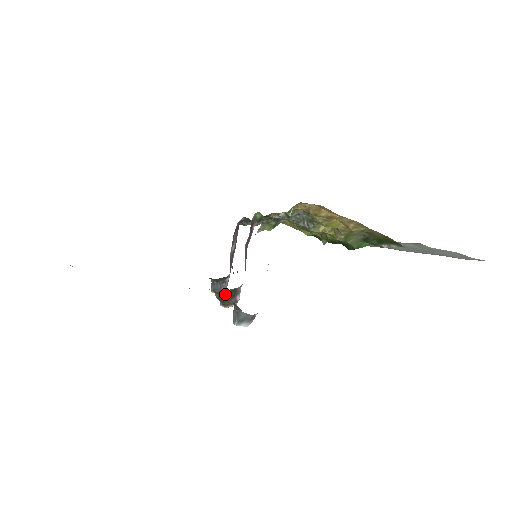
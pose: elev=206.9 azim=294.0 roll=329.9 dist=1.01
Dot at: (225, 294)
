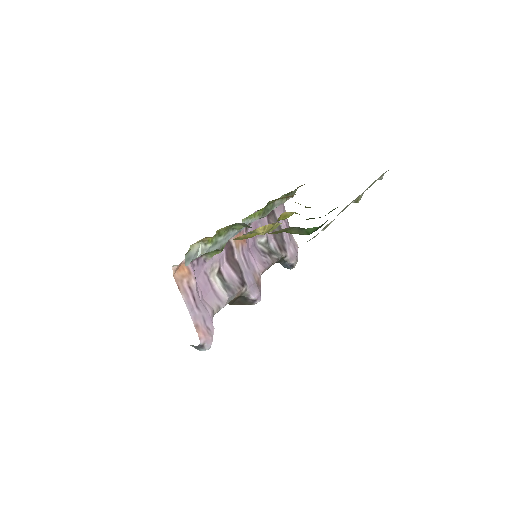
Dot at: (235, 302)
